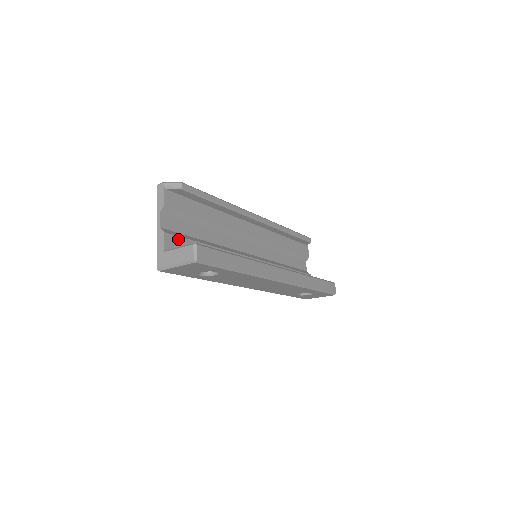
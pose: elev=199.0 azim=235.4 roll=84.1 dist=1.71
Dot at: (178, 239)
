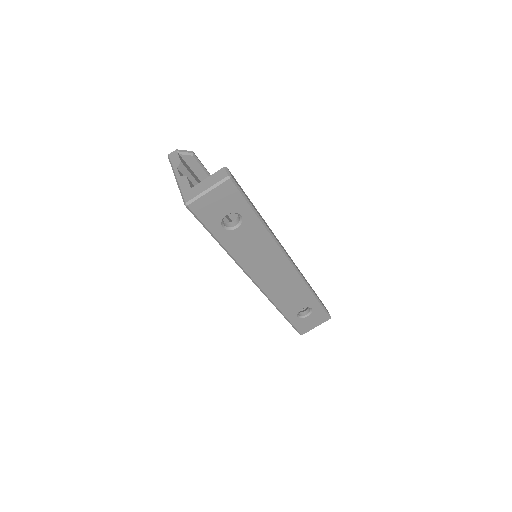
Dot at: occluded
